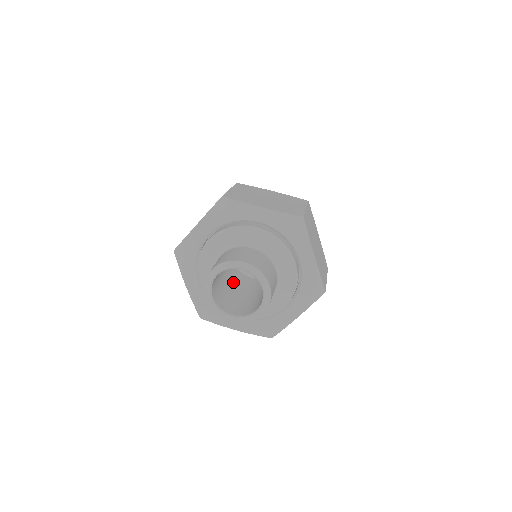
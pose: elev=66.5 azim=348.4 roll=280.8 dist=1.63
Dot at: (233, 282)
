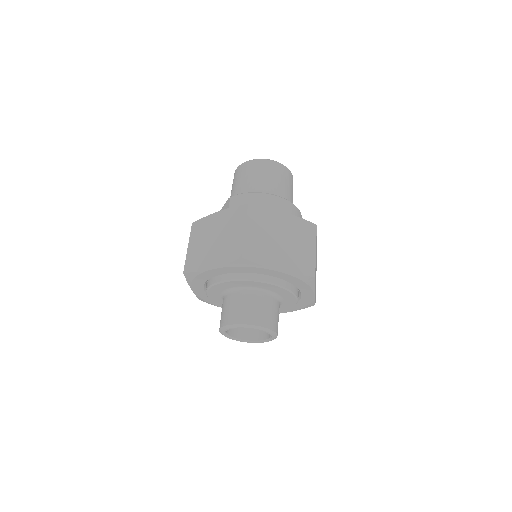
Dot at: occluded
